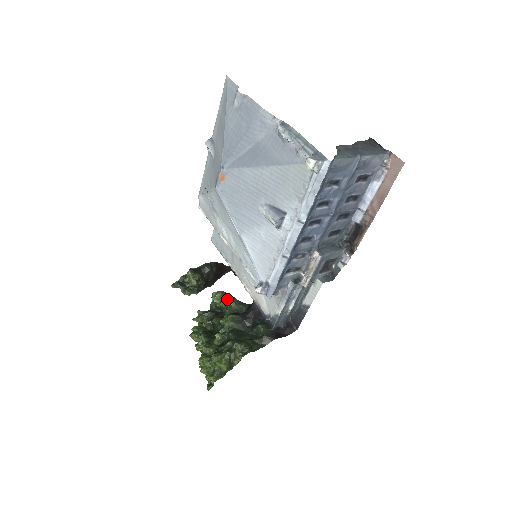
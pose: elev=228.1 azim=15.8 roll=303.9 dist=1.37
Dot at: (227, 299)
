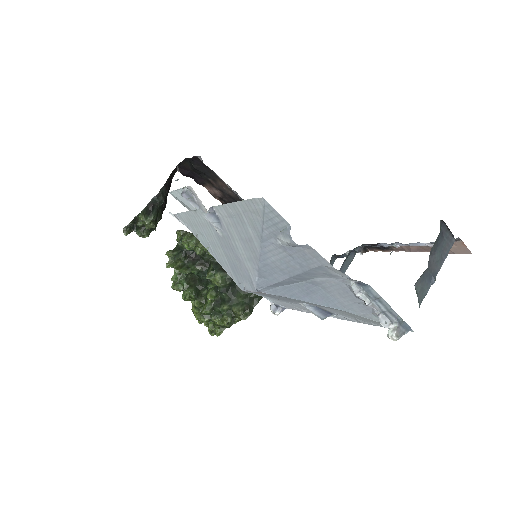
Dot at: (203, 247)
